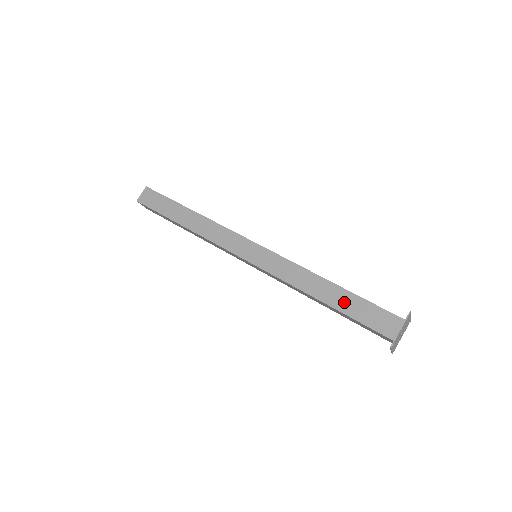
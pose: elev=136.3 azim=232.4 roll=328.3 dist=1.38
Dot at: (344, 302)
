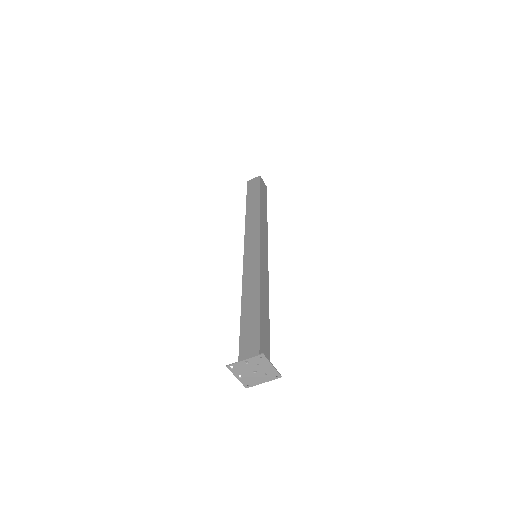
Dot at: (249, 318)
